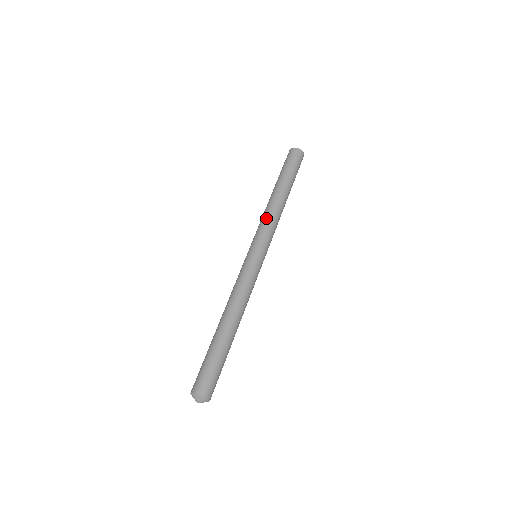
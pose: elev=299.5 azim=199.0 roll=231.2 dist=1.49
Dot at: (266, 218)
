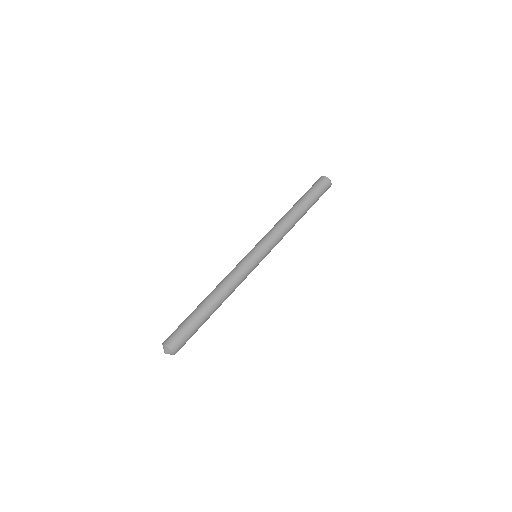
Dot at: (278, 229)
